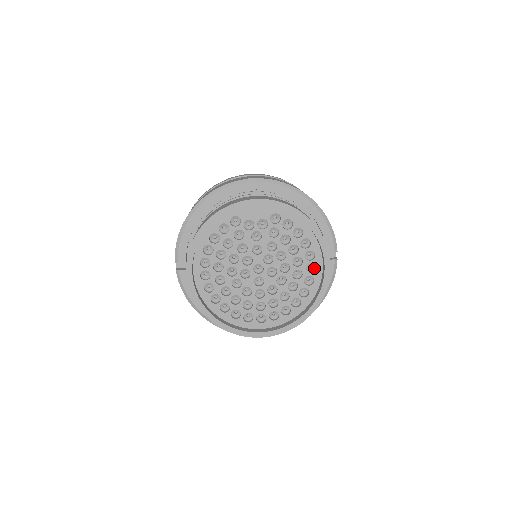
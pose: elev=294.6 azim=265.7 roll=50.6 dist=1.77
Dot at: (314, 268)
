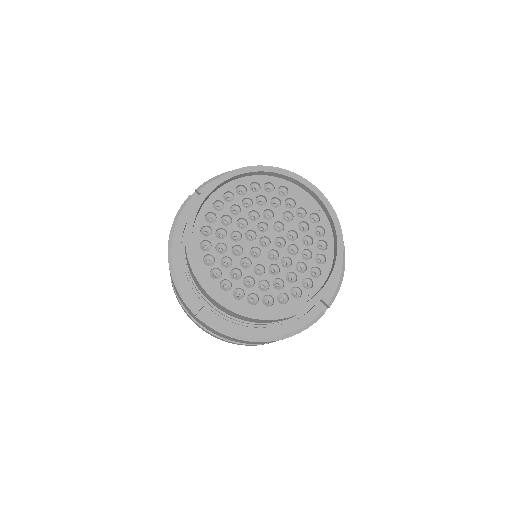
Dot at: (308, 288)
